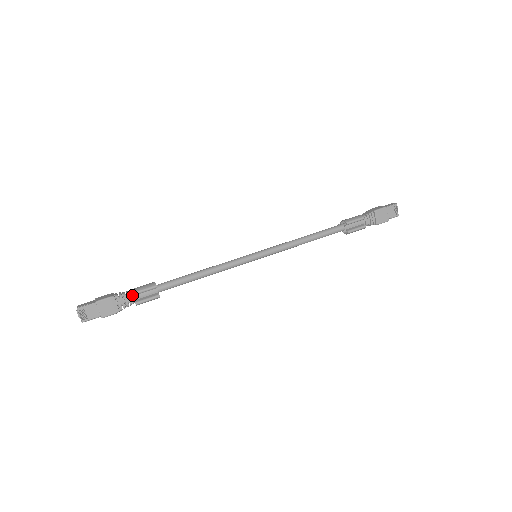
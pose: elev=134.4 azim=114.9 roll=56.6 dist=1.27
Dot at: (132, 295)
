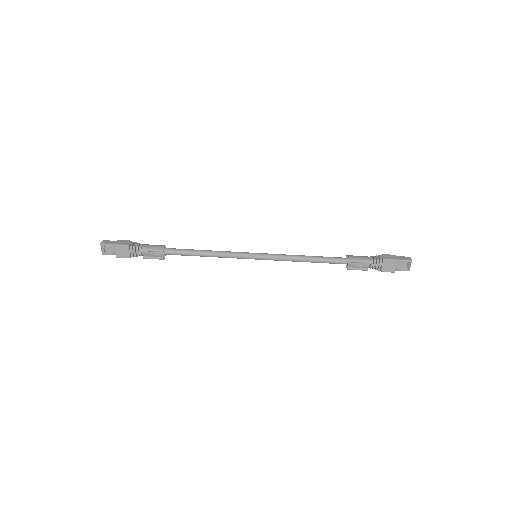
Dot at: (143, 250)
